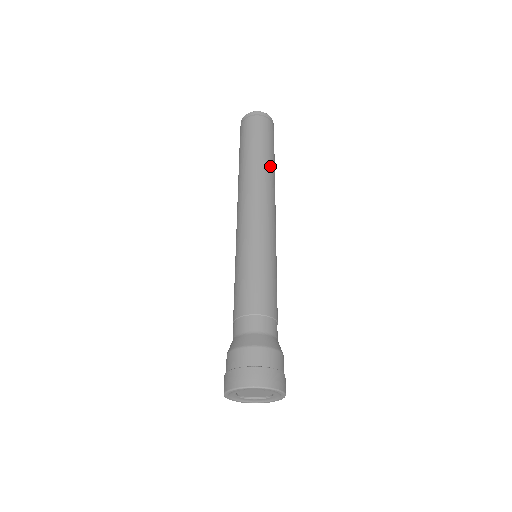
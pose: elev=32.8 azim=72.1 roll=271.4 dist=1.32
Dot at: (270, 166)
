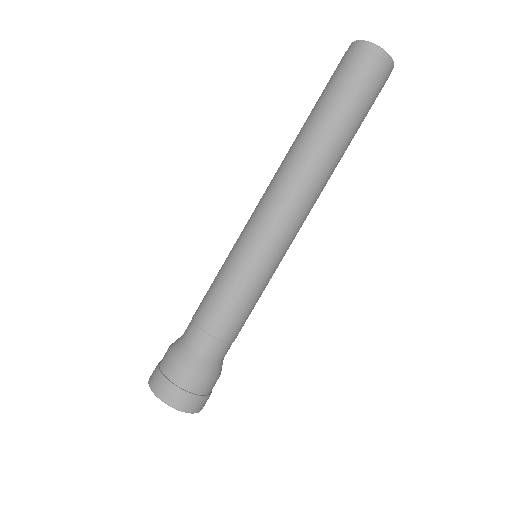
Dot at: (342, 156)
